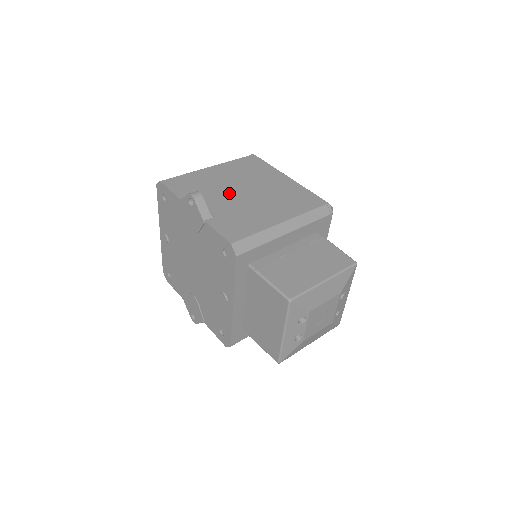
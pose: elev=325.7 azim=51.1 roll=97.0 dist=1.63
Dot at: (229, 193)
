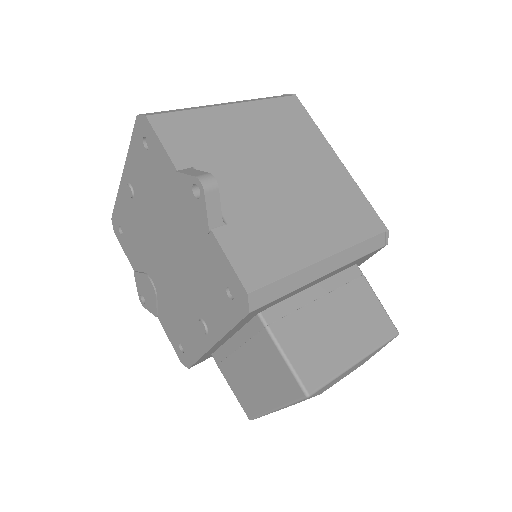
Dot at: (254, 174)
